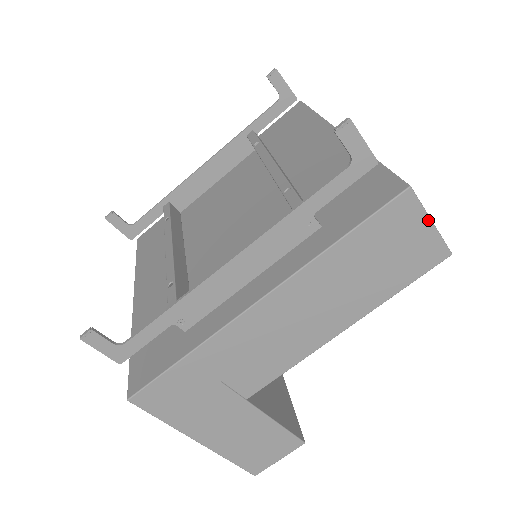
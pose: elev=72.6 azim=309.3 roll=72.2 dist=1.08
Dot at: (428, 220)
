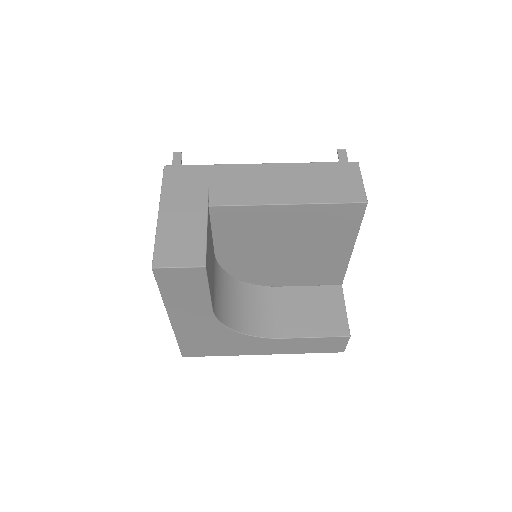
Dot at: (361, 179)
